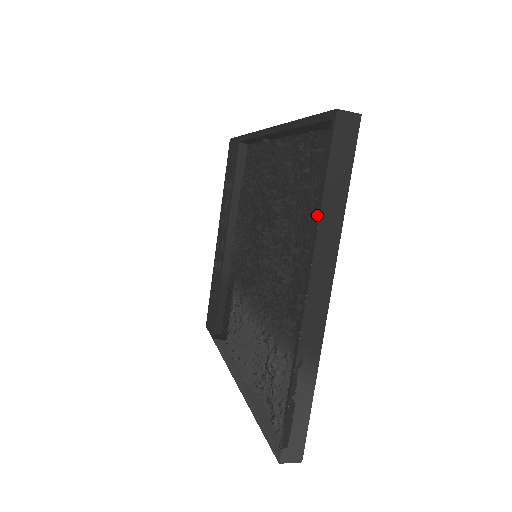
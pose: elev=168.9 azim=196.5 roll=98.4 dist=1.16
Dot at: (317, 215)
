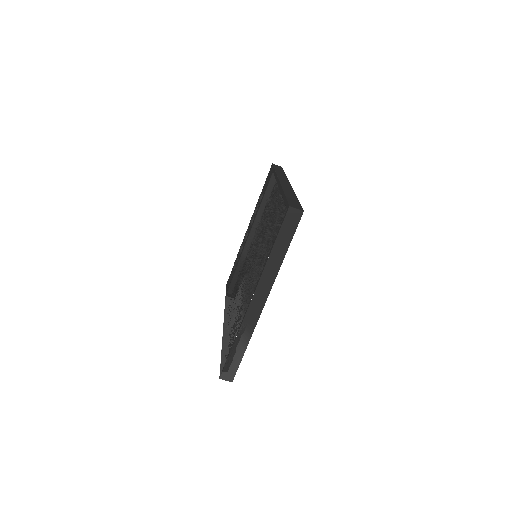
Dot at: (267, 258)
